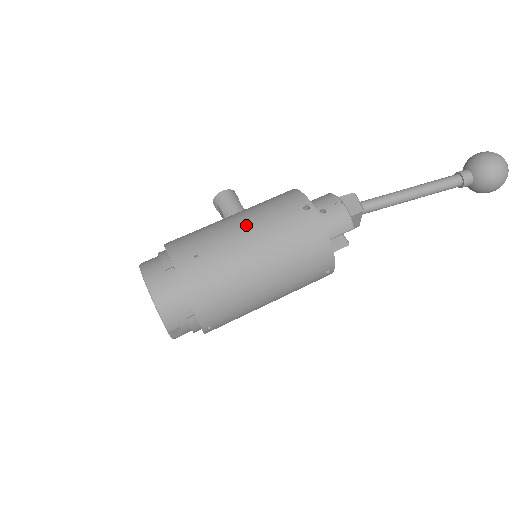
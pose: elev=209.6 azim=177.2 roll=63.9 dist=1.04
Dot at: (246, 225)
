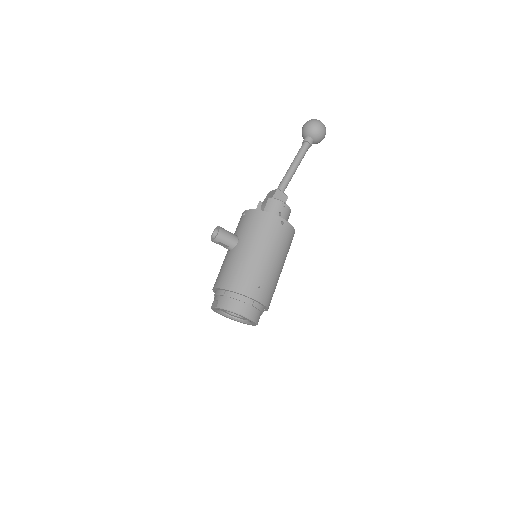
Dot at: (265, 253)
